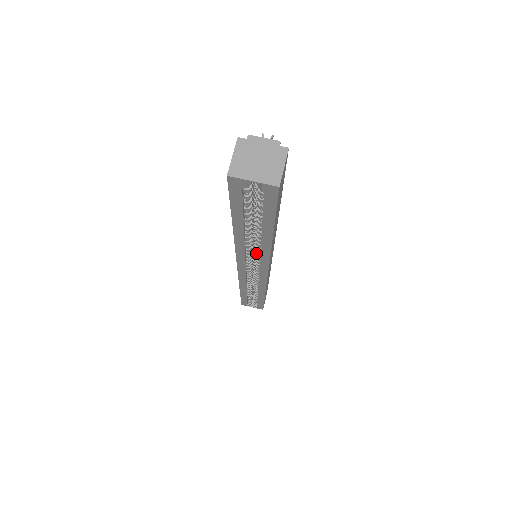
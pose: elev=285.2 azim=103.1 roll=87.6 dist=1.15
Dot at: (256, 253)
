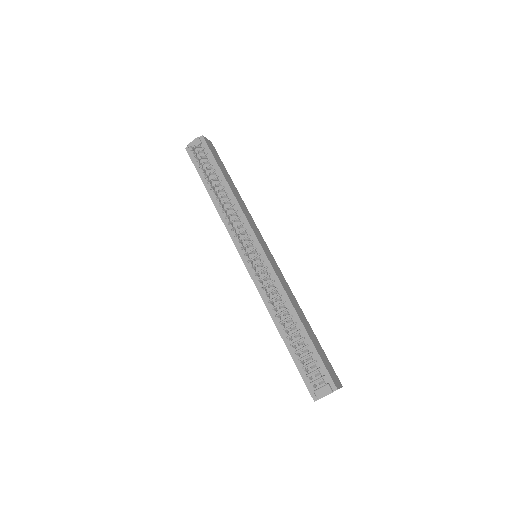
Dot at: occluded
